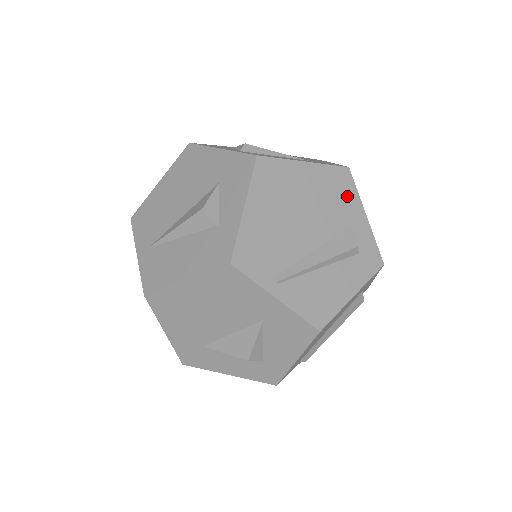
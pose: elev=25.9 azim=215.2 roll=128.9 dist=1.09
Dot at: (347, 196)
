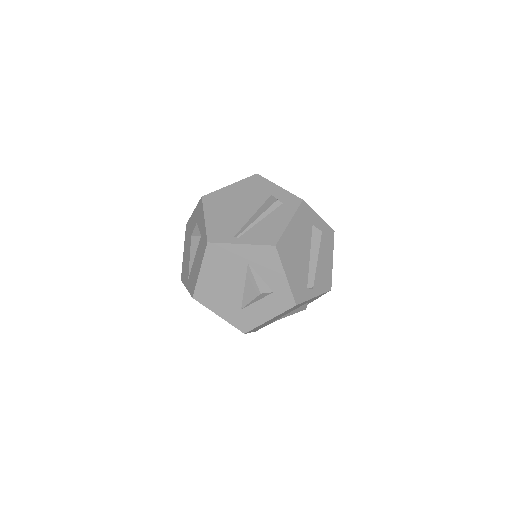
Dot at: (262, 185)
